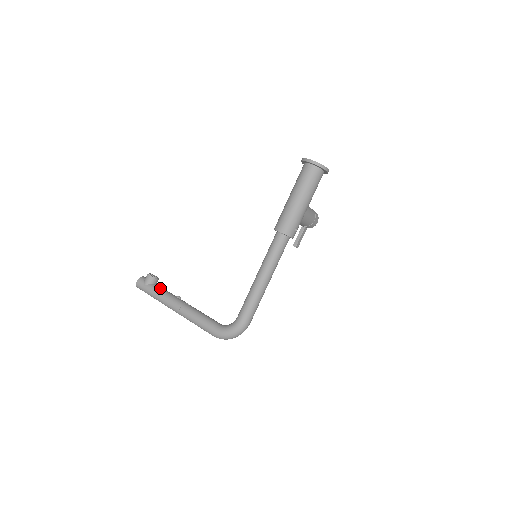
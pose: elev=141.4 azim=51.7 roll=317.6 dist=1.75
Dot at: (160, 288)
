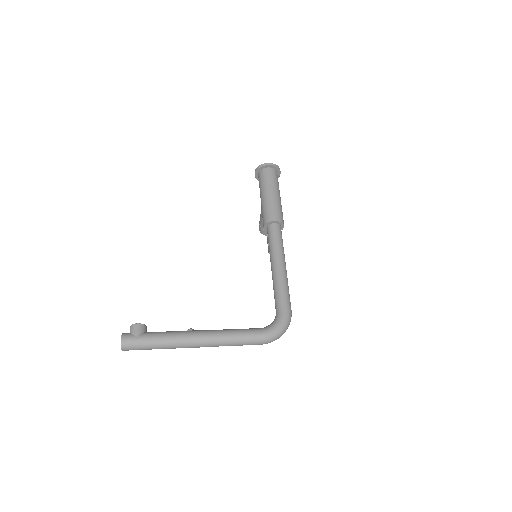
Dot at: occluded
